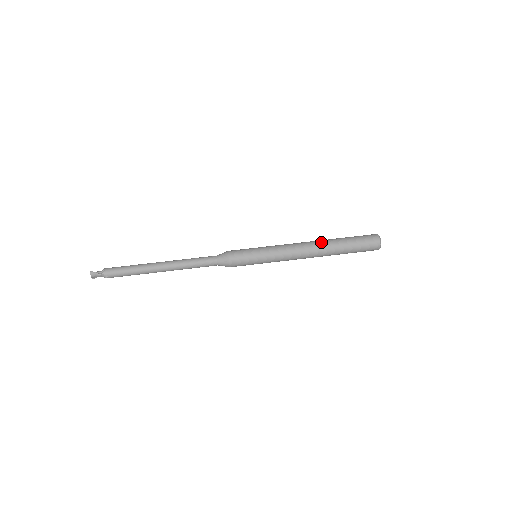
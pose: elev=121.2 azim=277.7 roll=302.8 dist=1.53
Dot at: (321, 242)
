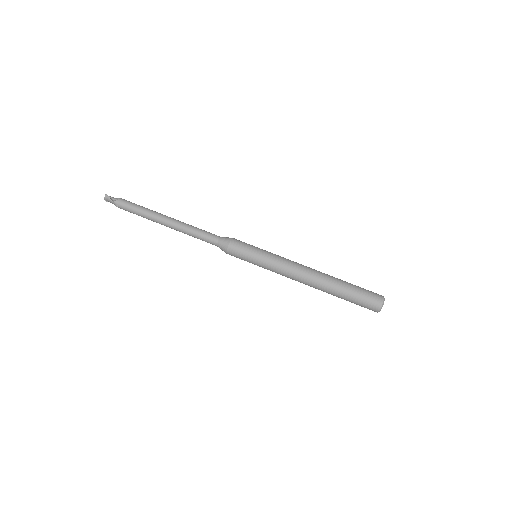
Dot at: (323, 275)
